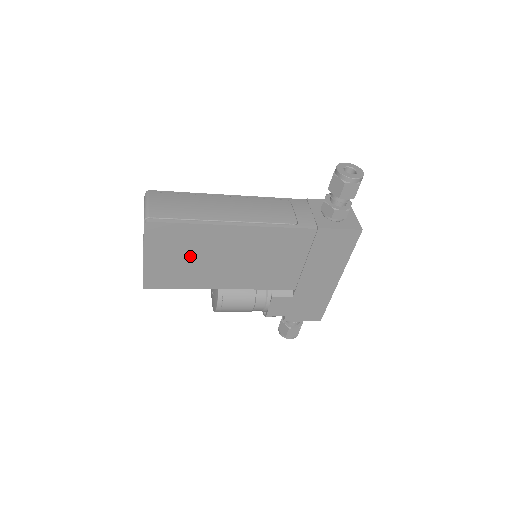
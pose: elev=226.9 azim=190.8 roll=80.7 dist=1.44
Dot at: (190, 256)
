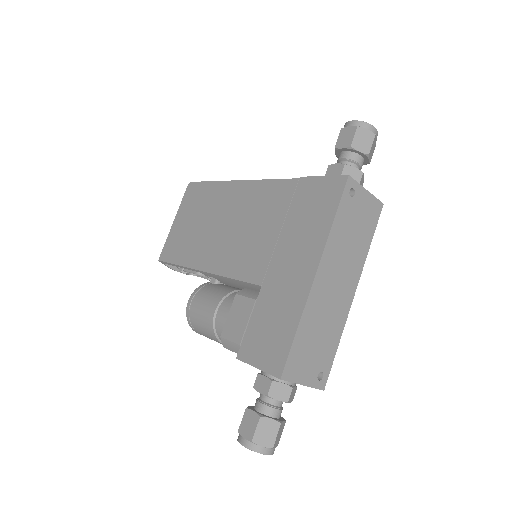
Dot at: (198, 220)
